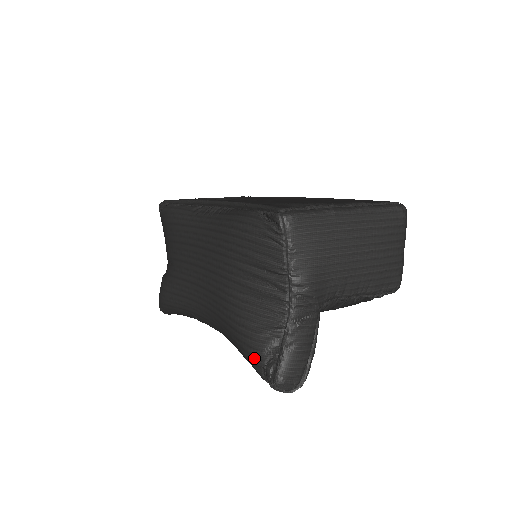
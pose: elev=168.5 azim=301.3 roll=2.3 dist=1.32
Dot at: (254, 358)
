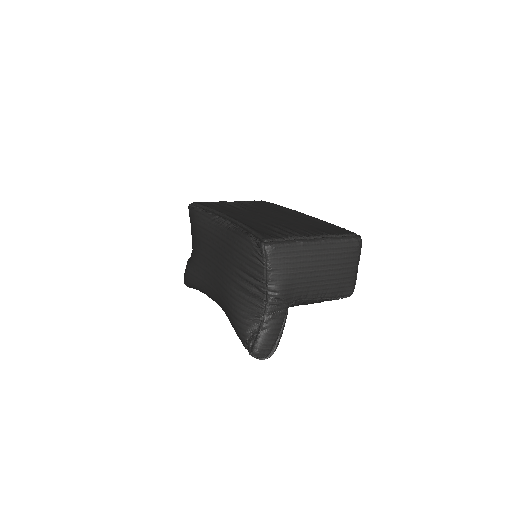
Dot at: (241, 334)
